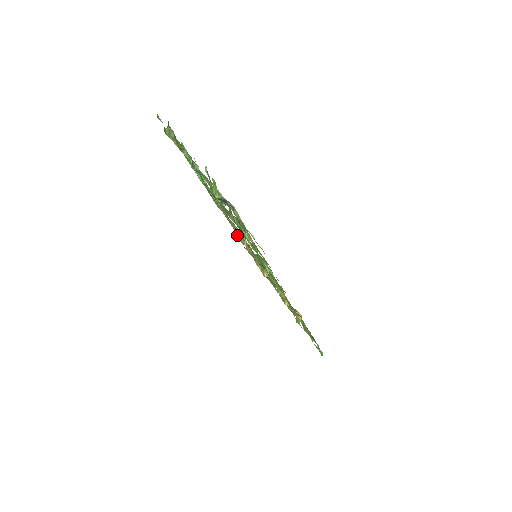
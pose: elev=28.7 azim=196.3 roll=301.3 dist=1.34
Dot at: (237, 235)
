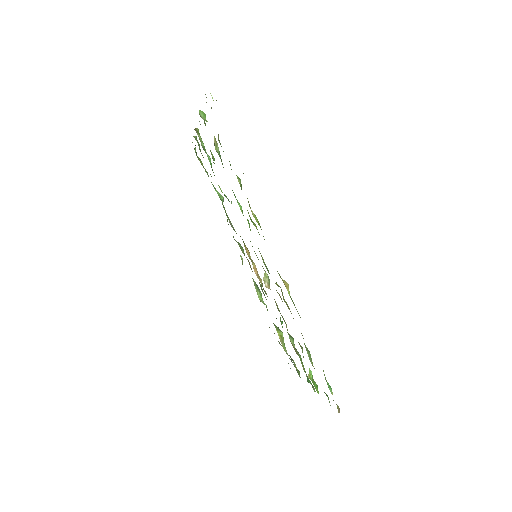
Dot at: (256, 290)
